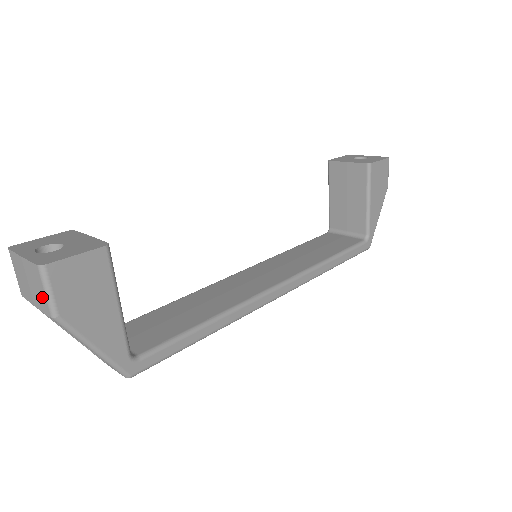
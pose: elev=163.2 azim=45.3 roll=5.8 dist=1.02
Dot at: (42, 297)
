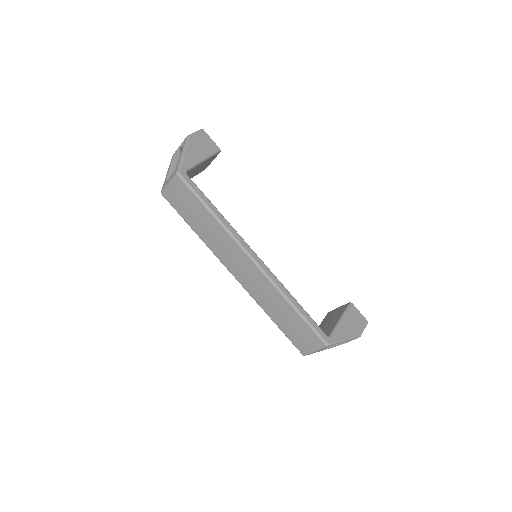
Dot at: occluded
